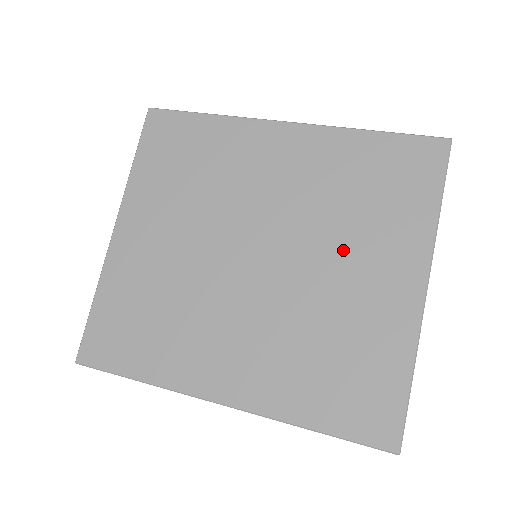
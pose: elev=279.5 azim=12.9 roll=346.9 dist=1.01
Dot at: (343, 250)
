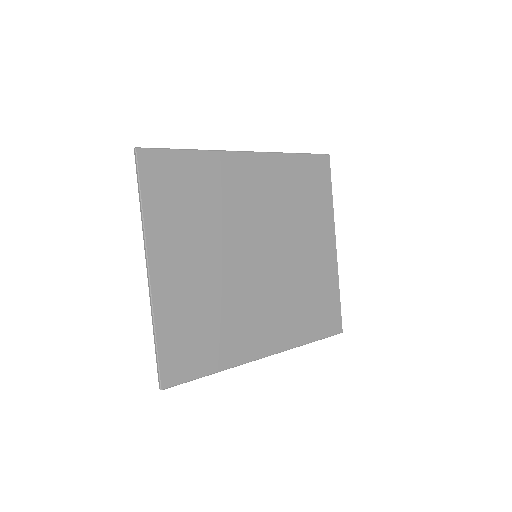
Dot at: (299, 236)
